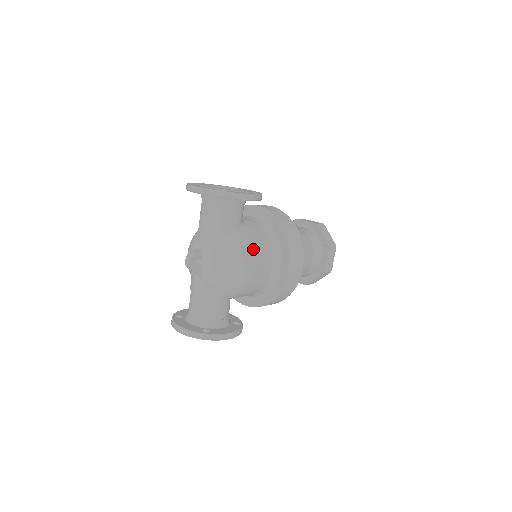
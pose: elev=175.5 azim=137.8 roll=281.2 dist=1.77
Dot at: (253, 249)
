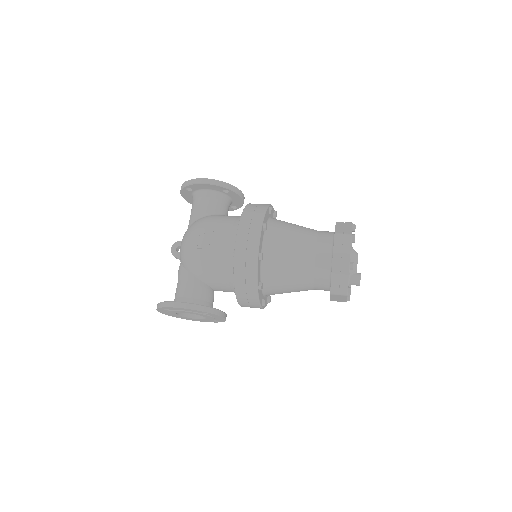
Dot at: (207, 224)
